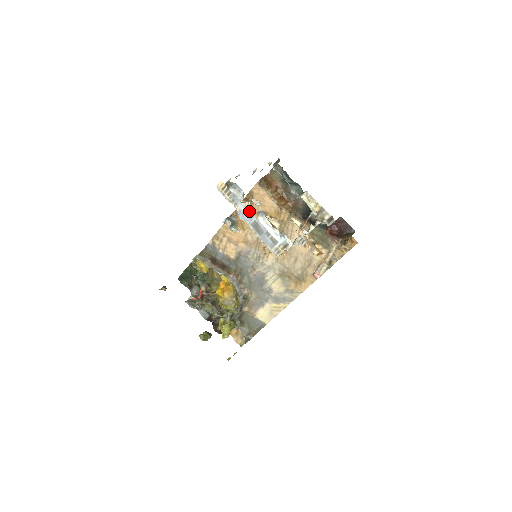
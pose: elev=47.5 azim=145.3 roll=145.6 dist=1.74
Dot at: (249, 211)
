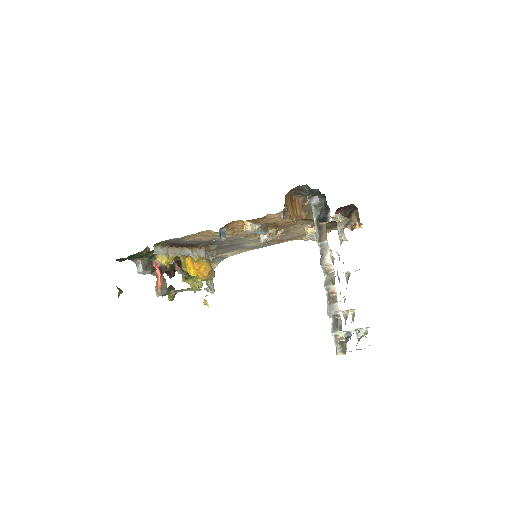
Dot at: occluded
